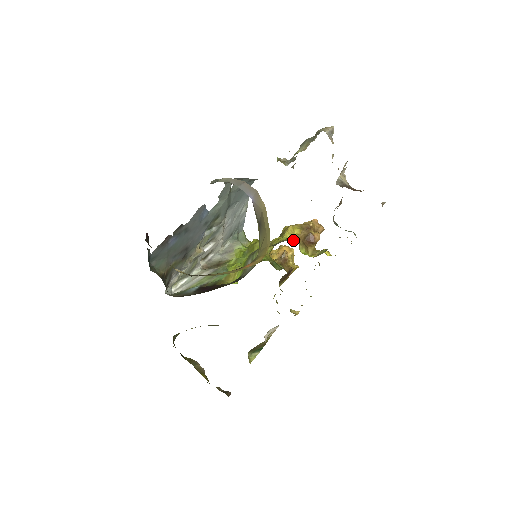
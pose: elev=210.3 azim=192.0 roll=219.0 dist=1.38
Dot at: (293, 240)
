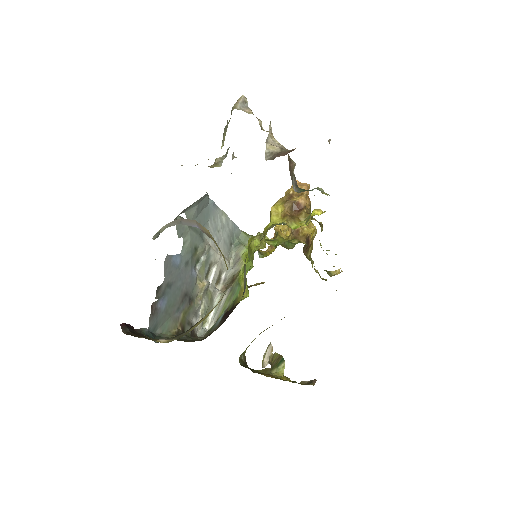
Dot at: (280, 220)
